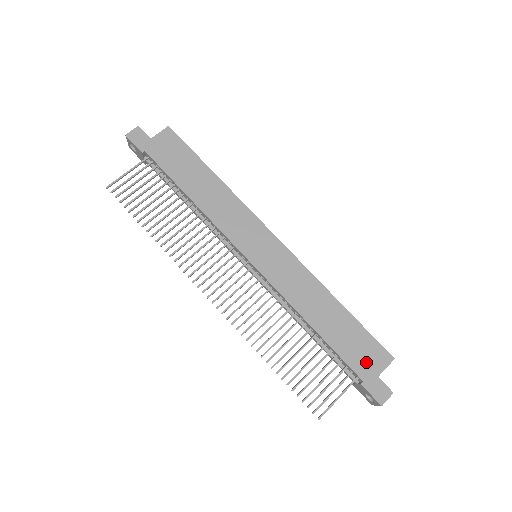
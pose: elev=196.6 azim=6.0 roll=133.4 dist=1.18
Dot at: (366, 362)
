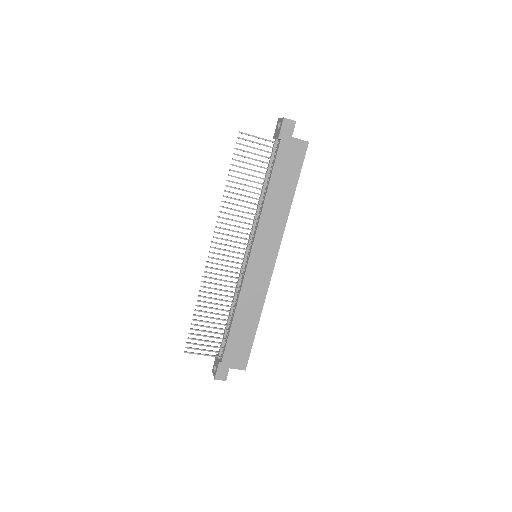
Dot at: (233, 357)
